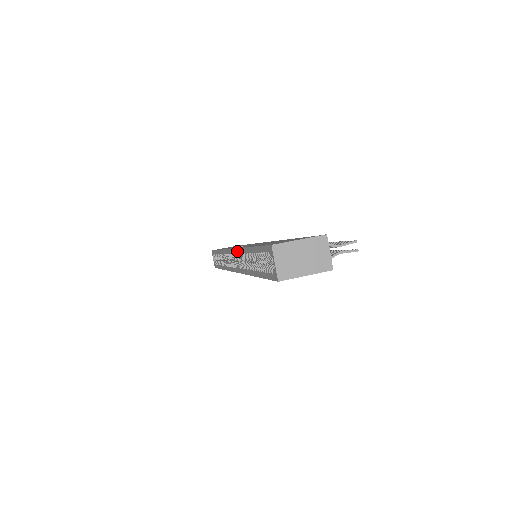
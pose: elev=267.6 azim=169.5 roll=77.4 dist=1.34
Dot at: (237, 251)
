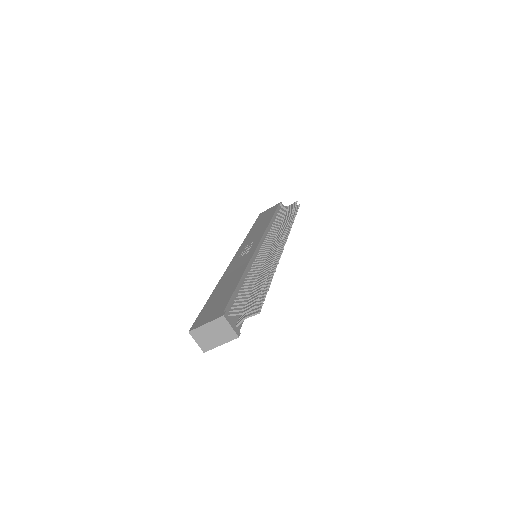
Dot at: occluded
